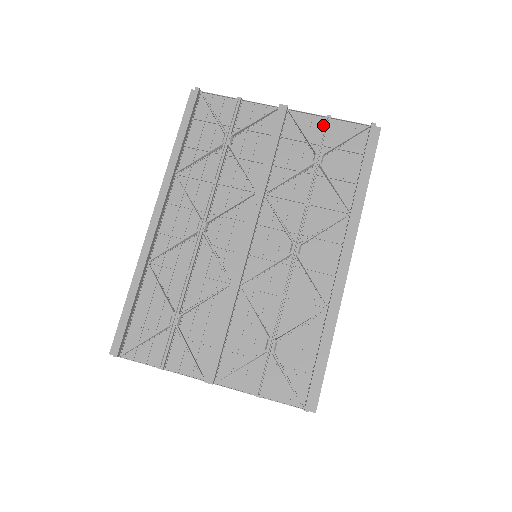
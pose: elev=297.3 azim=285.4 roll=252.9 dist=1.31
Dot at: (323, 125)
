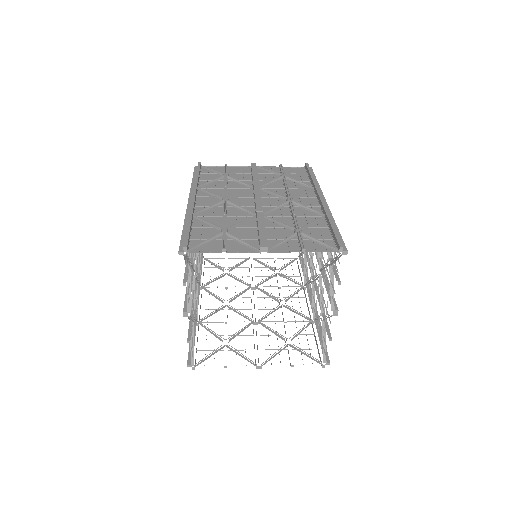
Dot at: (279, 169)
